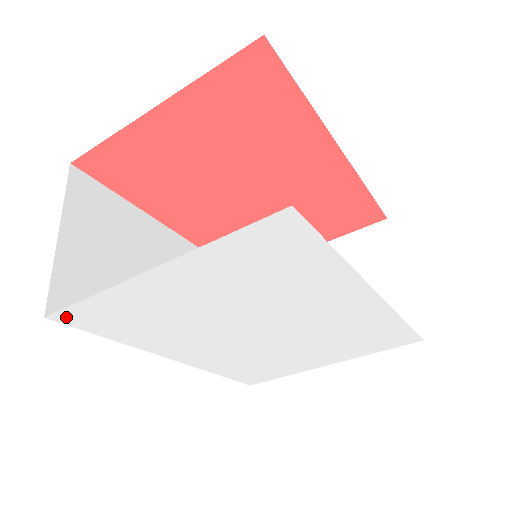
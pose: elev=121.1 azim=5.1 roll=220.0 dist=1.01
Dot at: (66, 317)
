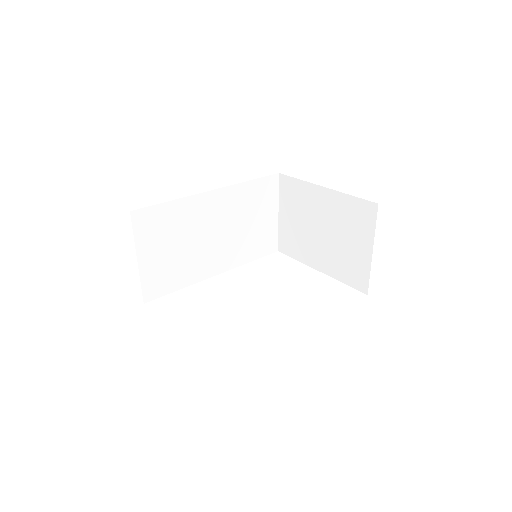
Dot at: occluded
